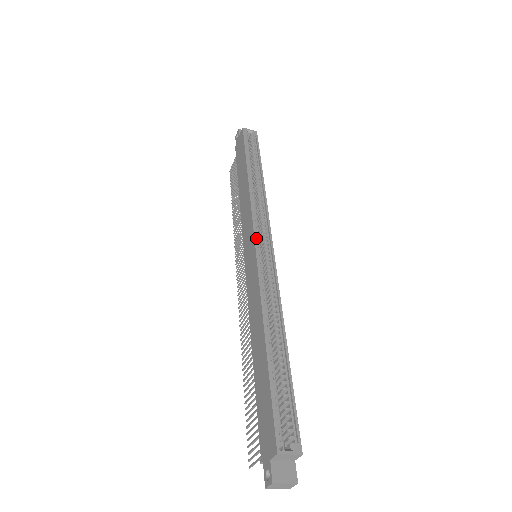
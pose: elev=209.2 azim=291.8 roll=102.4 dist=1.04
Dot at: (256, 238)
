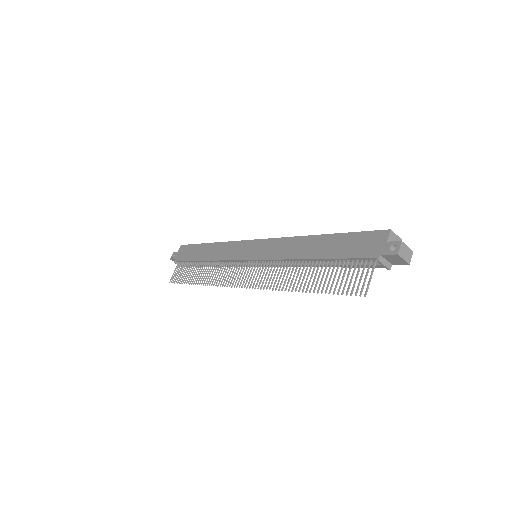
Dot at: (253, 242)
